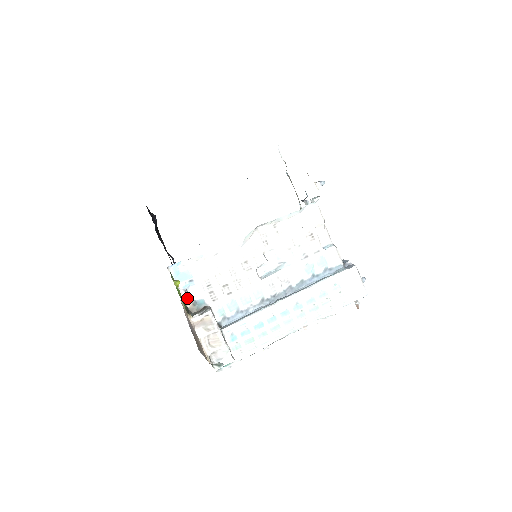
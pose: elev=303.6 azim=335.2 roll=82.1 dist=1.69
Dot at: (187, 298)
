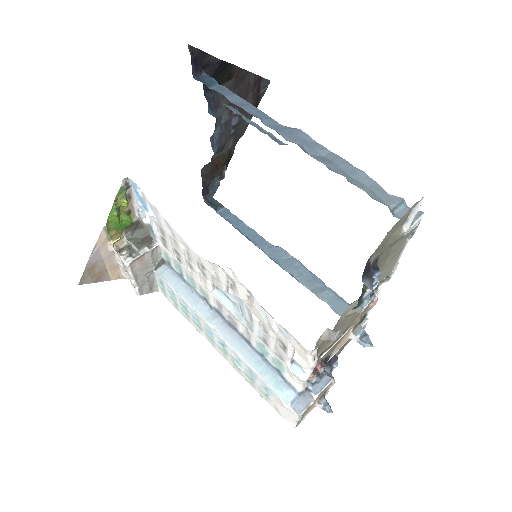
Dot at: (140, 216)
